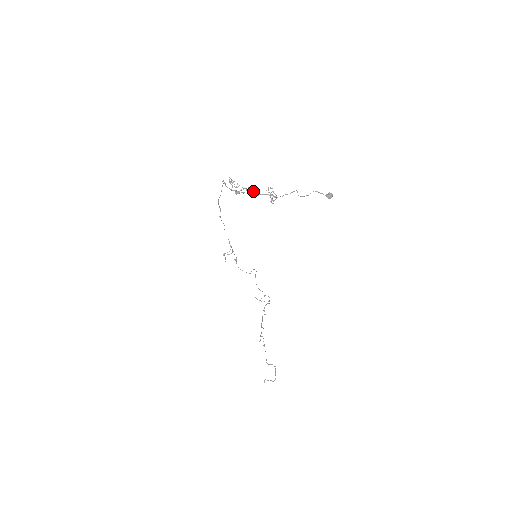
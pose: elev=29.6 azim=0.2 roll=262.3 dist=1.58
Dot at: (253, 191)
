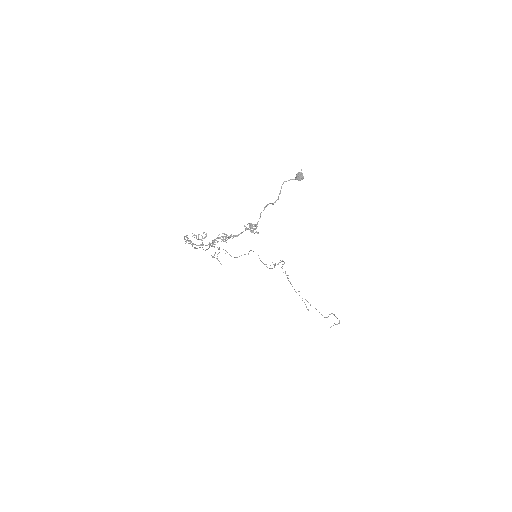
Dot at: (229, 236)
